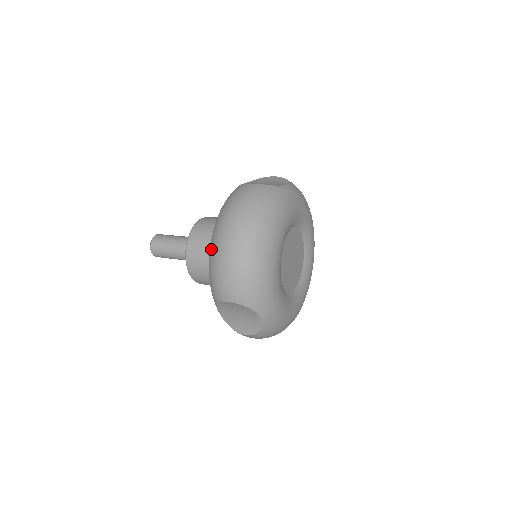
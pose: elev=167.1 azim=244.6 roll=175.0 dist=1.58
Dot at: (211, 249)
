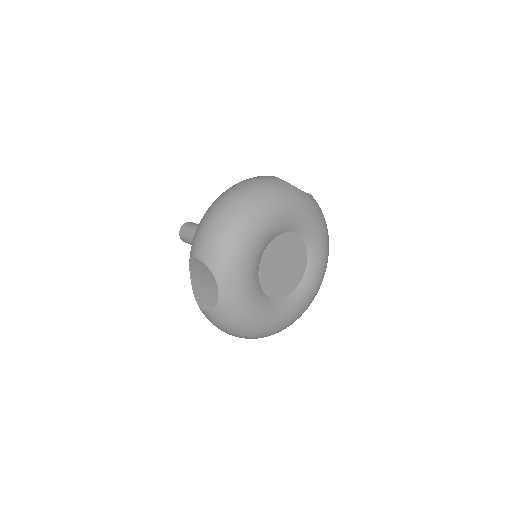
Dot at: occluded
